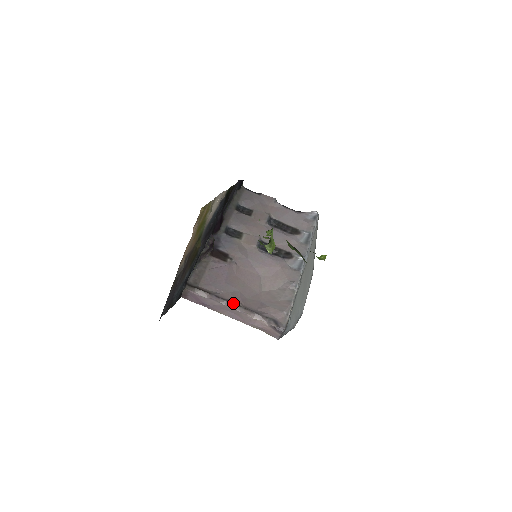
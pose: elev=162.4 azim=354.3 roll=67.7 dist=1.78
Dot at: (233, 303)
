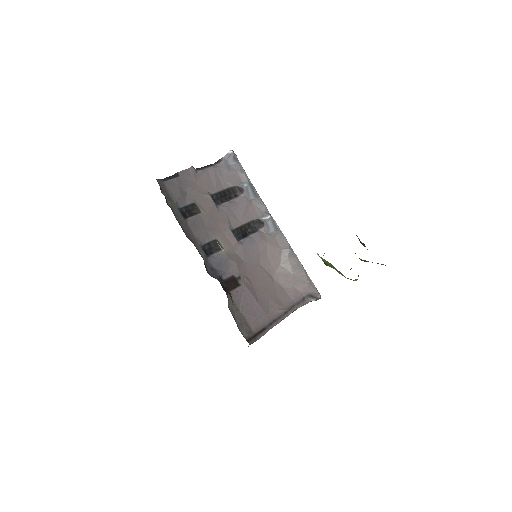
Dot at: (282, 316)
